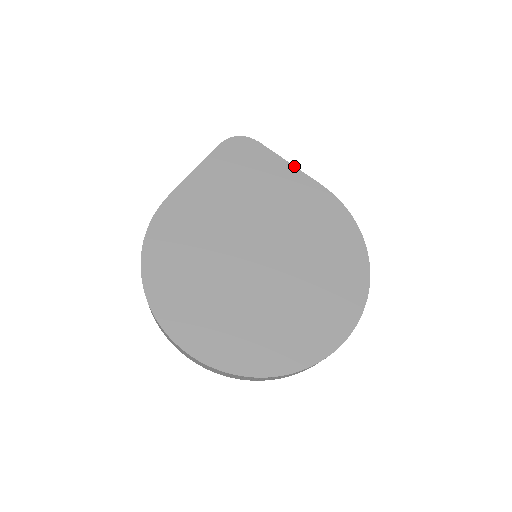
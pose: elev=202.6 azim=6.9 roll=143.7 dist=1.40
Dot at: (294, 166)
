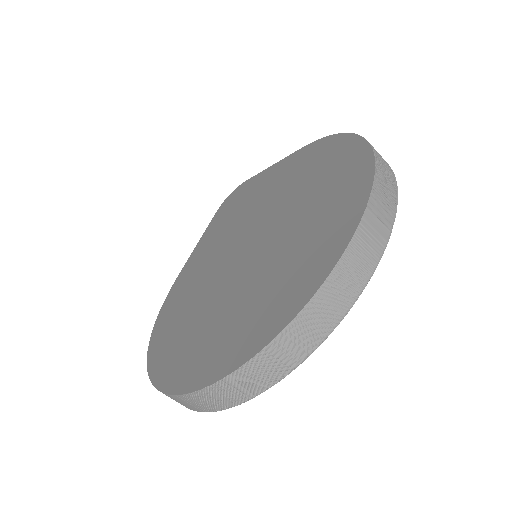
Dot at: (274, 164)
